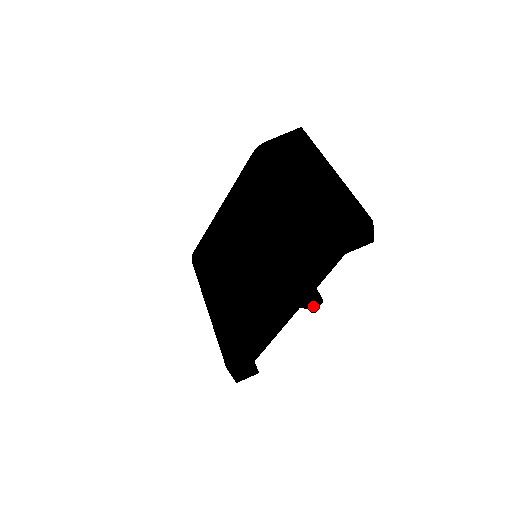
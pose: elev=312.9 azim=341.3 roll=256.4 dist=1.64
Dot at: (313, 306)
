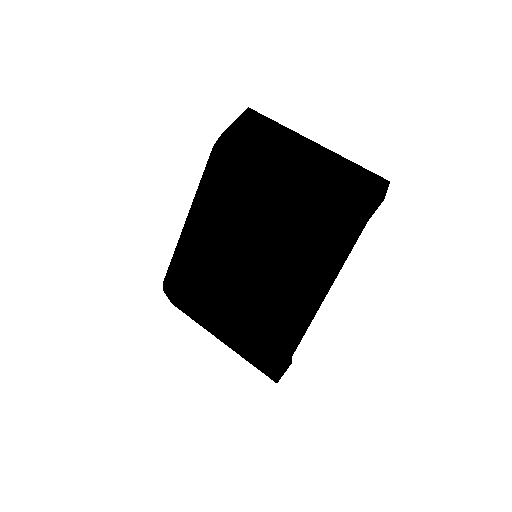
Dot at: occluded
